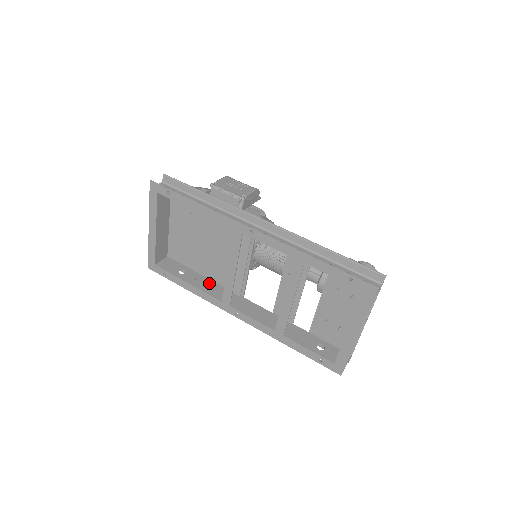
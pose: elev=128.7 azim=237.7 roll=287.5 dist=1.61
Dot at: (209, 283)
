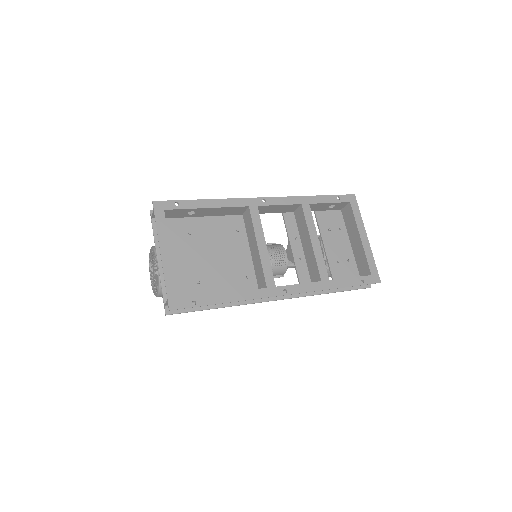
Dot at: occluded
